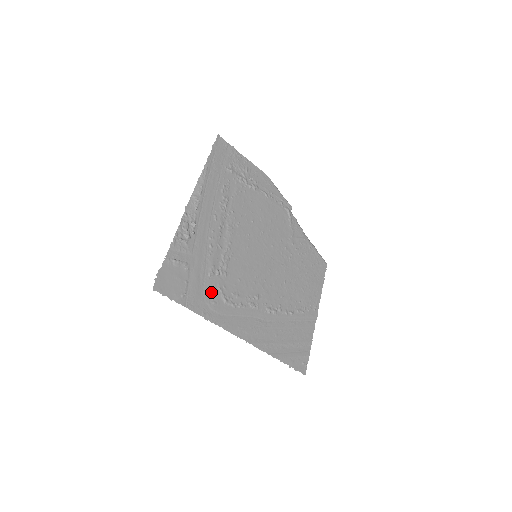
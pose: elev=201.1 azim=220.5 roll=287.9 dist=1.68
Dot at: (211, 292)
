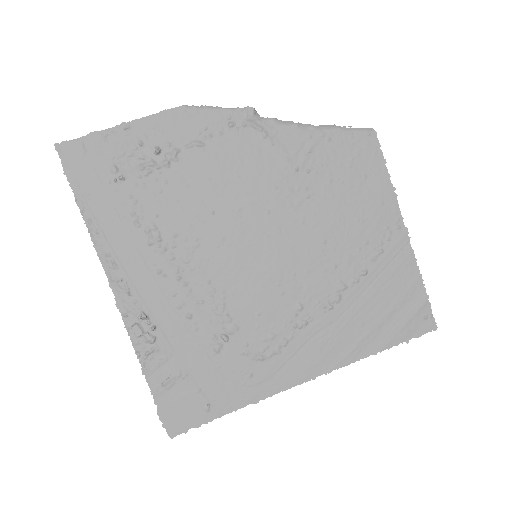
Dot at: (236, 368)
